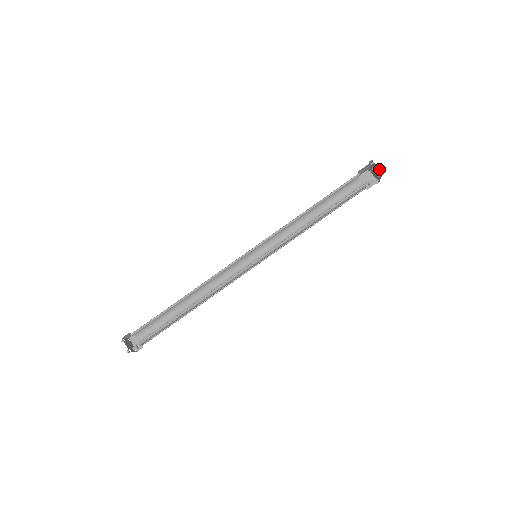
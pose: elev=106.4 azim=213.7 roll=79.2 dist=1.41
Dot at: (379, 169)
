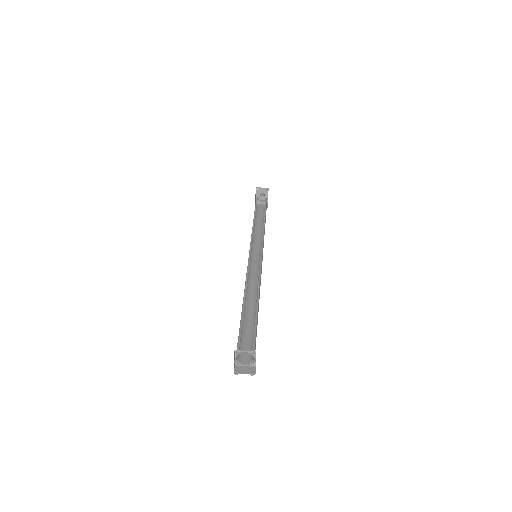
Dot at: (264, 188)
